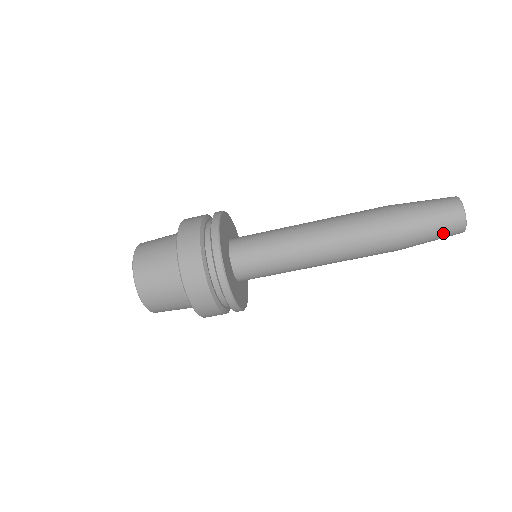
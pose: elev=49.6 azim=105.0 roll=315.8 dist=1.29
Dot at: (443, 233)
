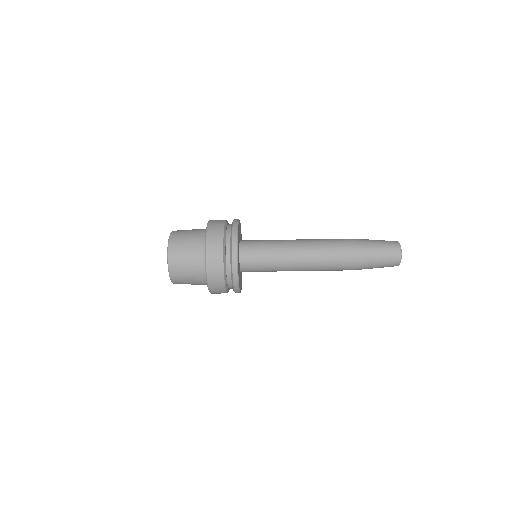
Dot at: occluded
